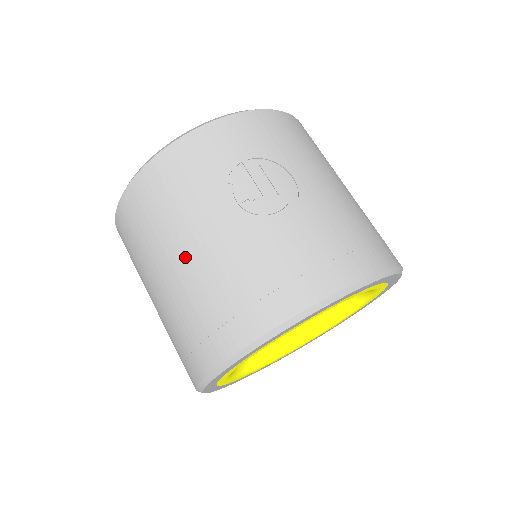
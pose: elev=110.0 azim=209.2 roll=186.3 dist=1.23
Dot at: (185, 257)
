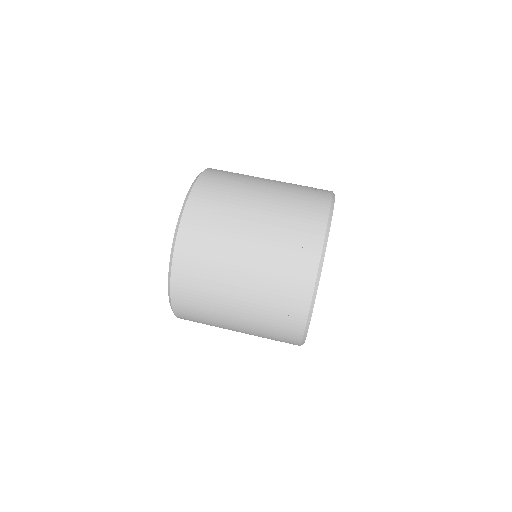
Dot at: (264, 191)
